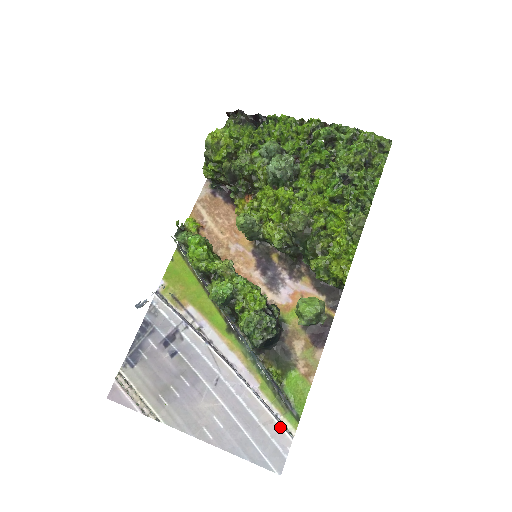
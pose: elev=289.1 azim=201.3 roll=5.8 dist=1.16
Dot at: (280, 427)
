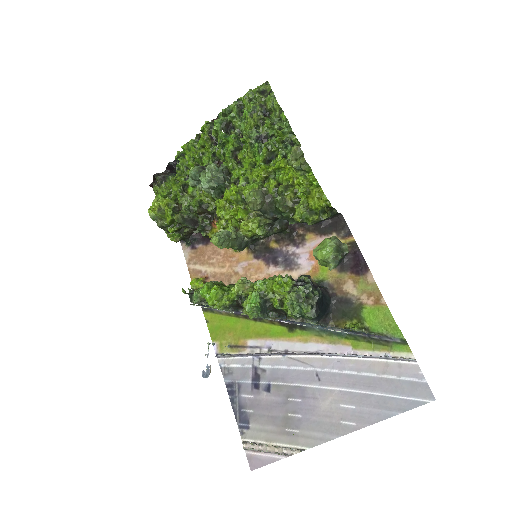
Dot at: (398, 363)
